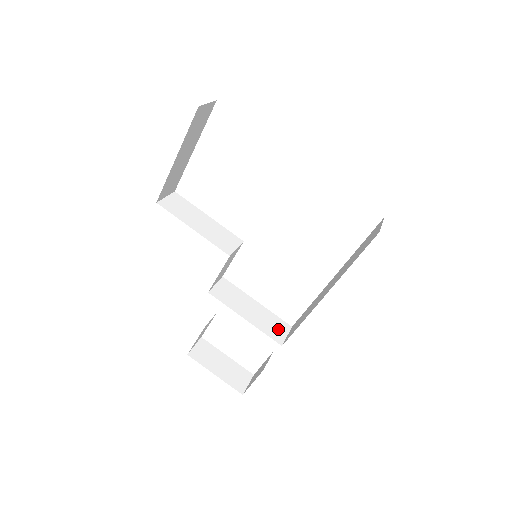
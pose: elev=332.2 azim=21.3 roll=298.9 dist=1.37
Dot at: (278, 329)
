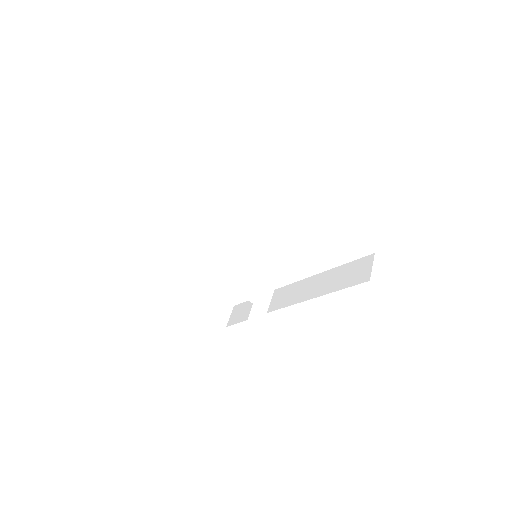
Dot at: (264, 296)
